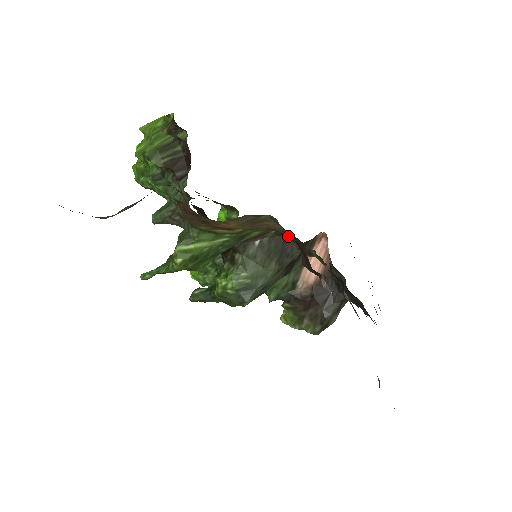
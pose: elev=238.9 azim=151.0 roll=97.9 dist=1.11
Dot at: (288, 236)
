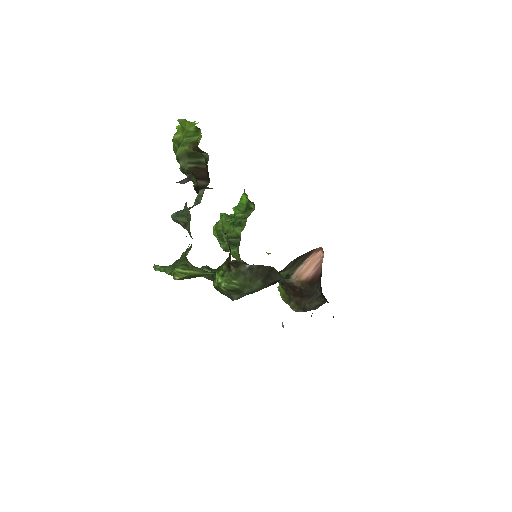
Dot at: occluded
